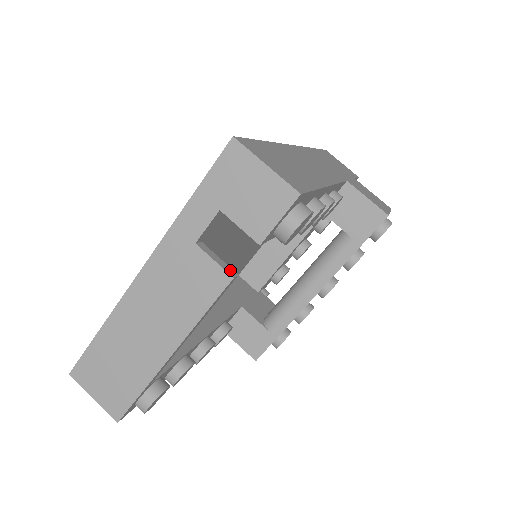
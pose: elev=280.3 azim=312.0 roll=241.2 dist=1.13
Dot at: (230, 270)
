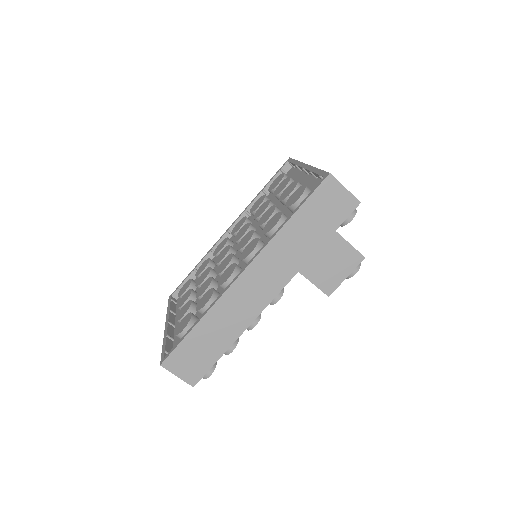
Dot at: occluded
